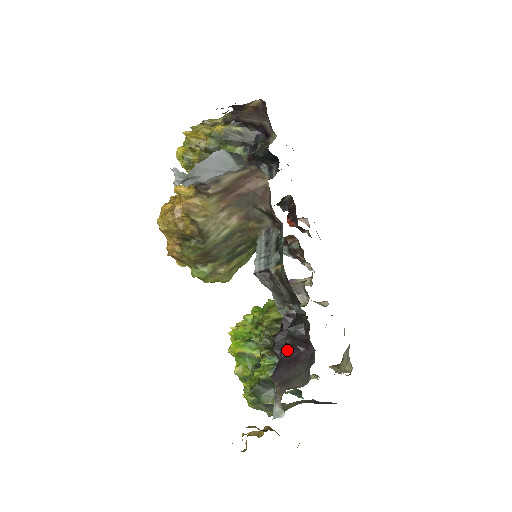
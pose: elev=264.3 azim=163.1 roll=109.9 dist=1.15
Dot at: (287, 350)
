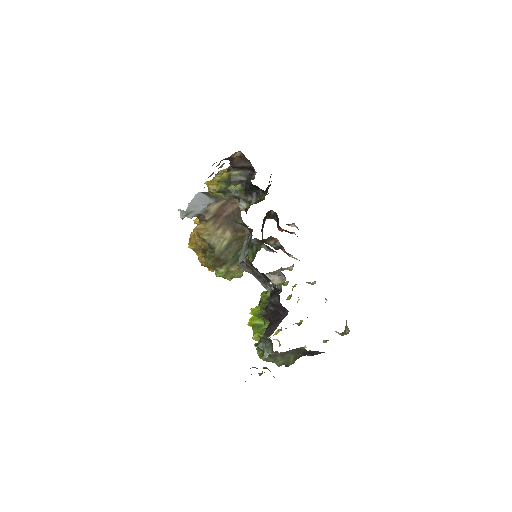
Dot at: (274, 315)
